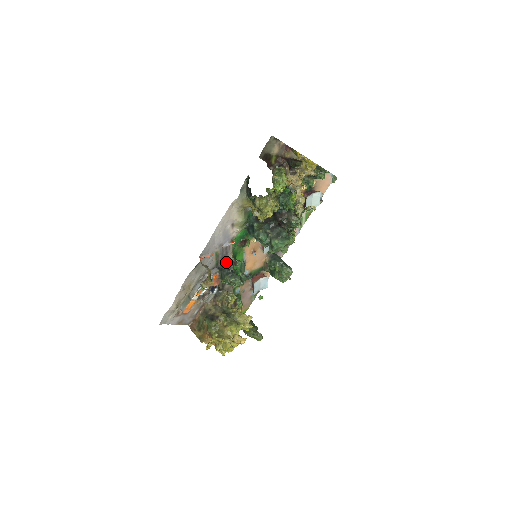
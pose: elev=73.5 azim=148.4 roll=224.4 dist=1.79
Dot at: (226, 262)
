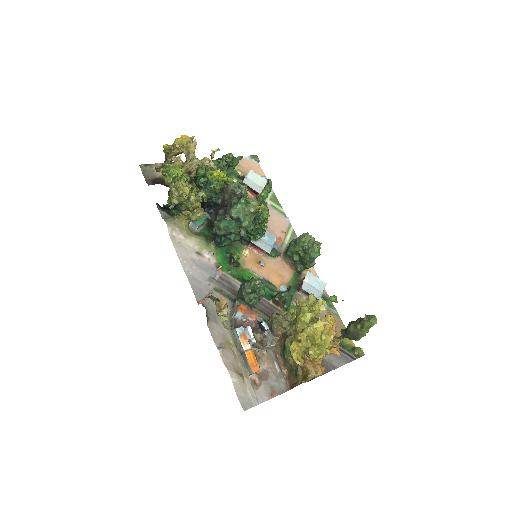
Dot at: occluded
